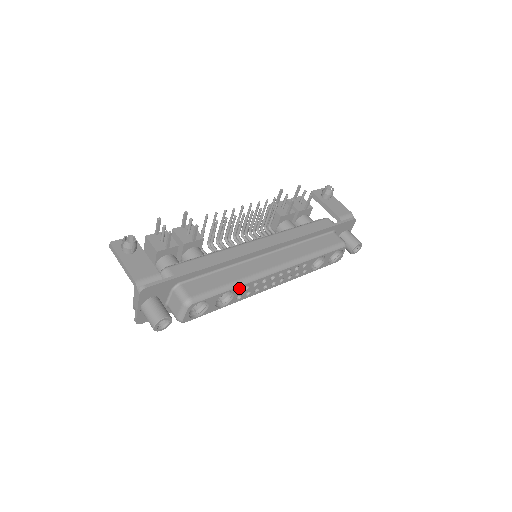
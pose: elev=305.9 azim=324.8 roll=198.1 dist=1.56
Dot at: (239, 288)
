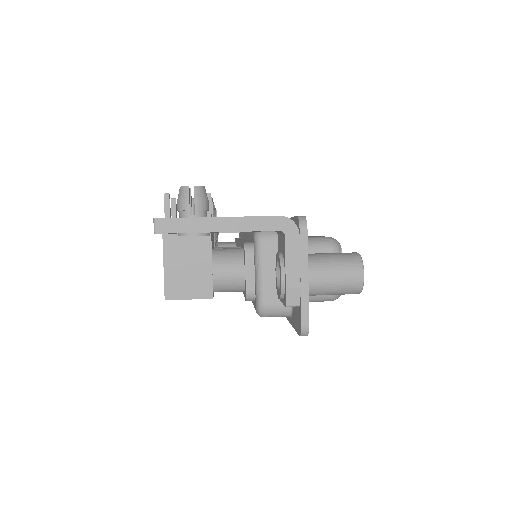
Dot at: occluded
